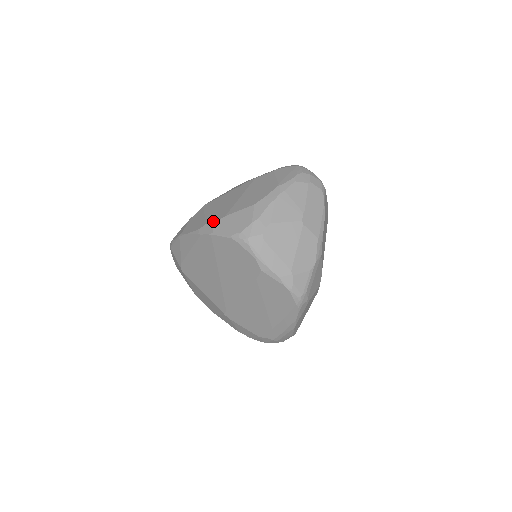
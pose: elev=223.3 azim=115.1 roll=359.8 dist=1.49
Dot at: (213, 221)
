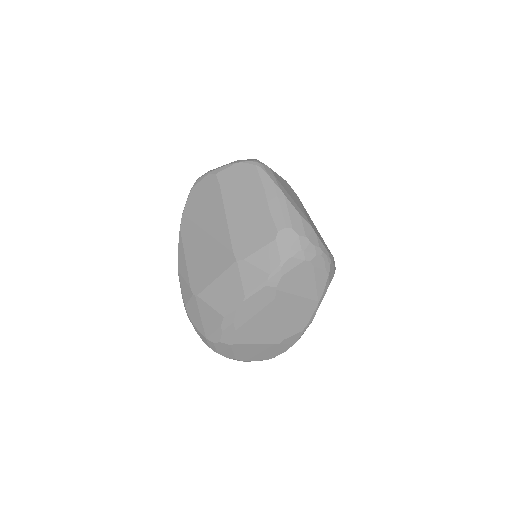
Dot at: occluded
